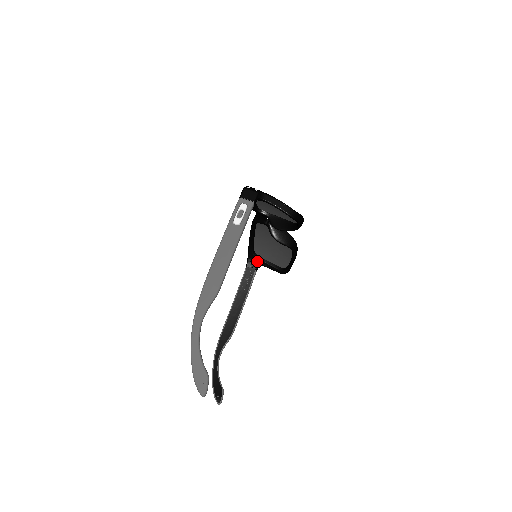
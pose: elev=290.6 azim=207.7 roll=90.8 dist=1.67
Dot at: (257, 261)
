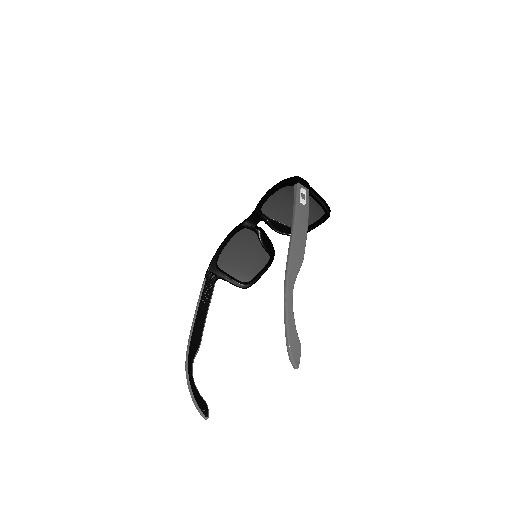
Dot at: (217, 273)
